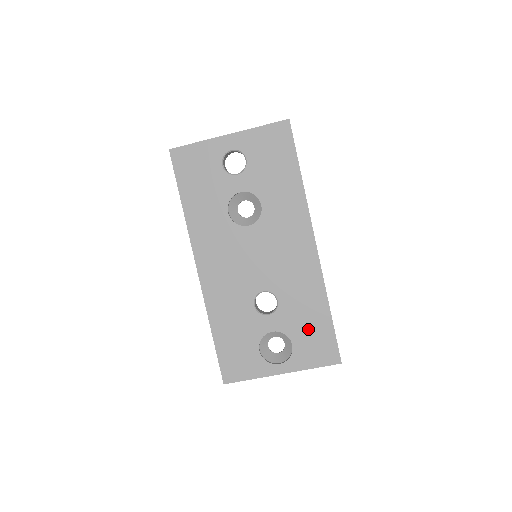
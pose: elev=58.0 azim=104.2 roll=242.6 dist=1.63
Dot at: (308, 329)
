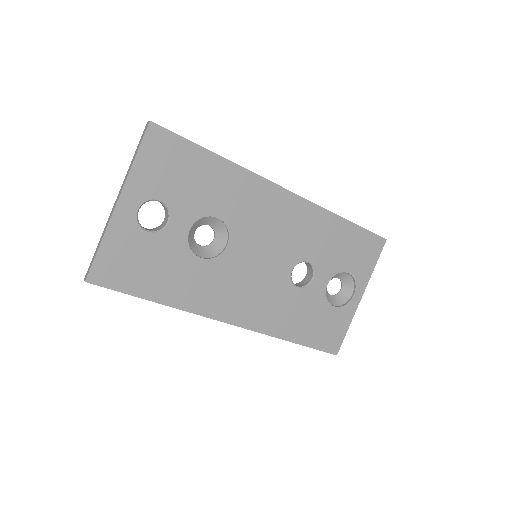
Dot at: (346, 250)
